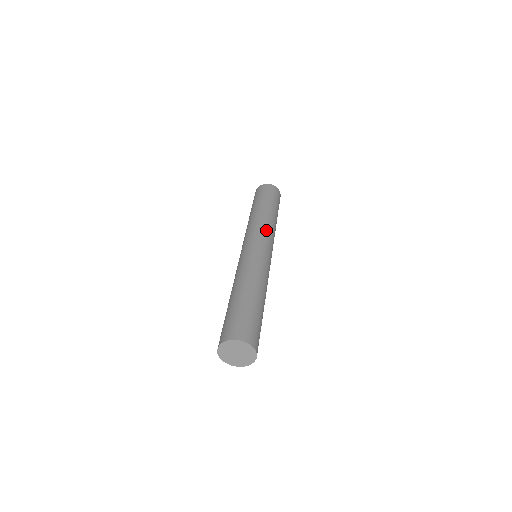
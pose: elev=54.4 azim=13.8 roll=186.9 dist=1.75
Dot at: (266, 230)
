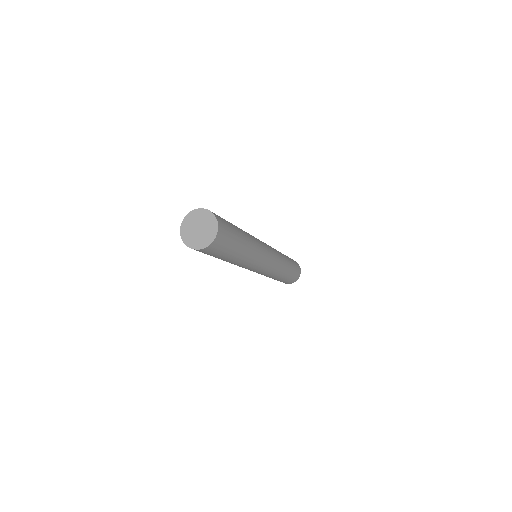
Dot at: occluded
